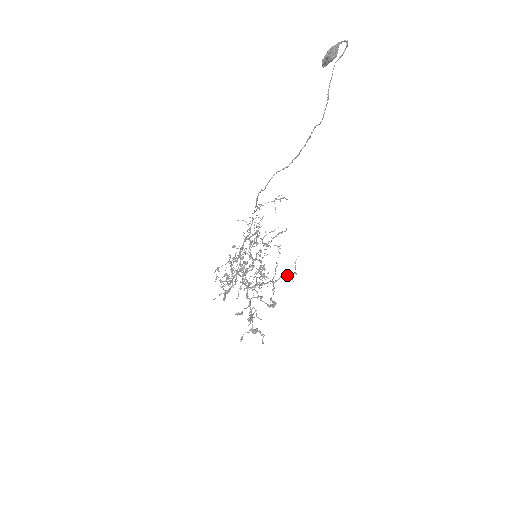
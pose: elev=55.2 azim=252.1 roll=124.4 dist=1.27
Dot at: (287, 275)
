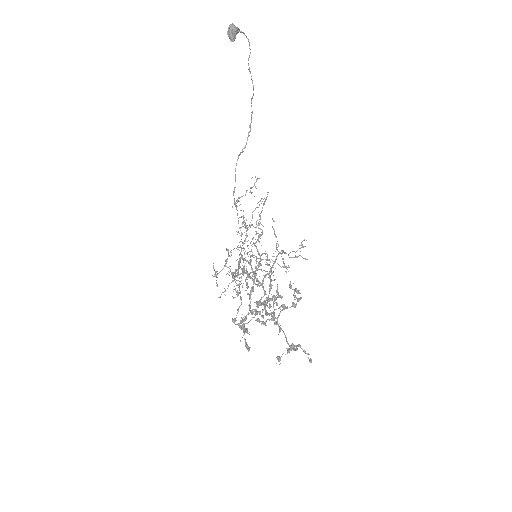
Dot at: occluded
